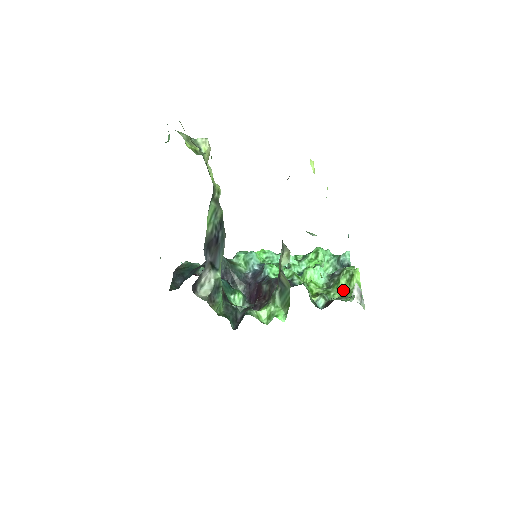
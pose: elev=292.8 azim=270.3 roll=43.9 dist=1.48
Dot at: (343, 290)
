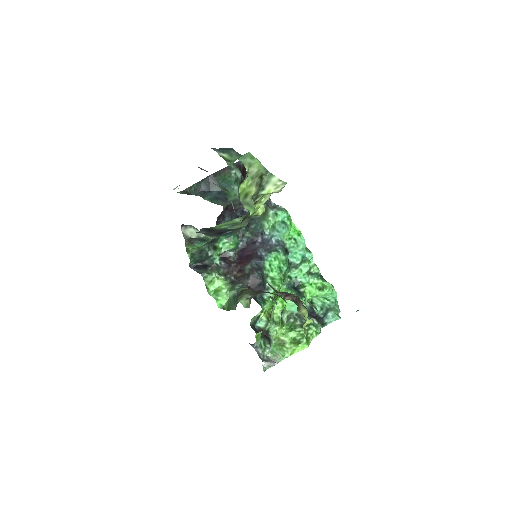
Dot at: (283, 338)
